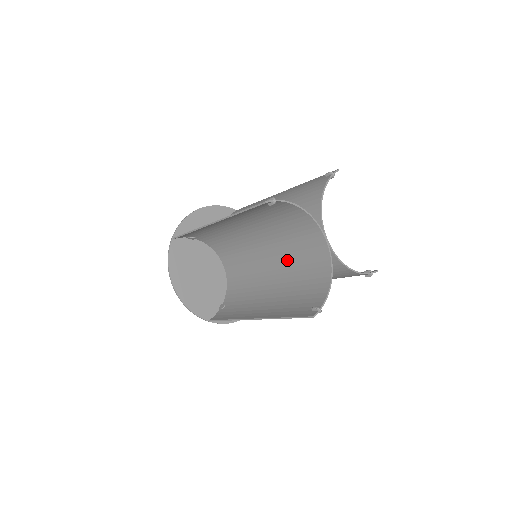
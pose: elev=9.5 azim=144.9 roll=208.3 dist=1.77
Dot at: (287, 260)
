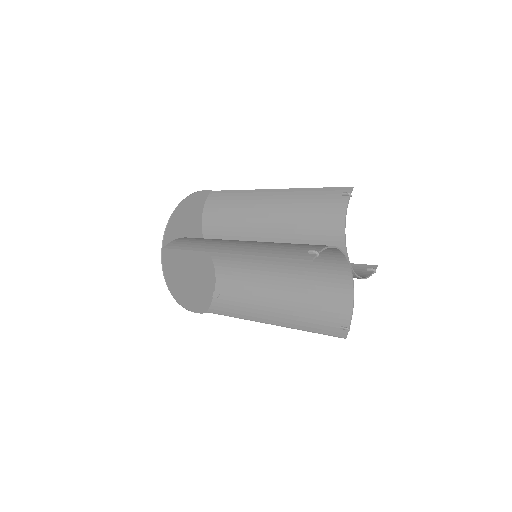
Dot at: (298, 268)
